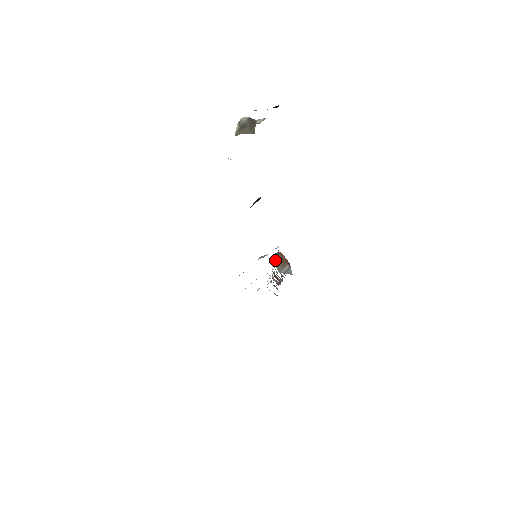
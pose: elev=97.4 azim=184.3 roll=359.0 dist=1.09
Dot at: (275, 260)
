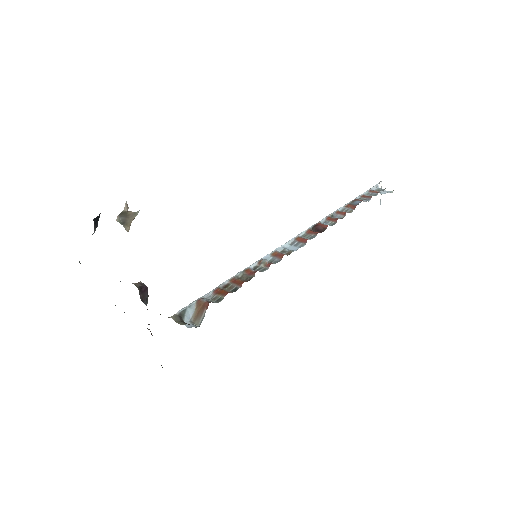
Dot at: (193, 316)
